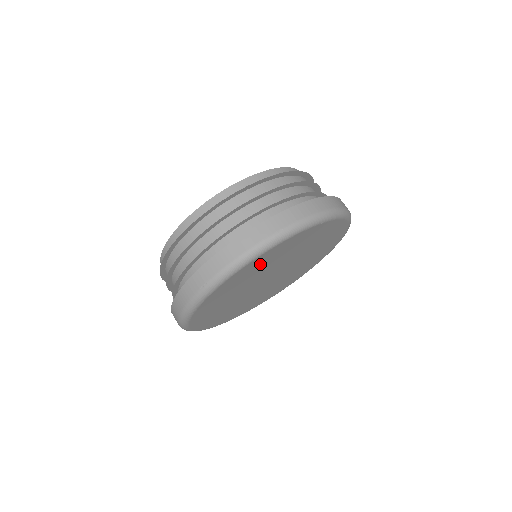
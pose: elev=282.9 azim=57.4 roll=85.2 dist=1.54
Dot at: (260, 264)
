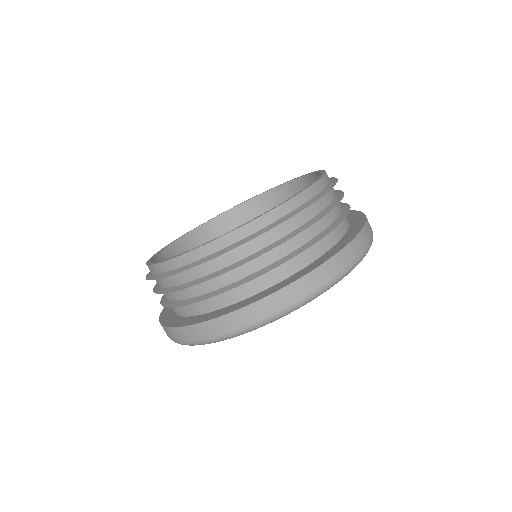
Dot at: occluded
